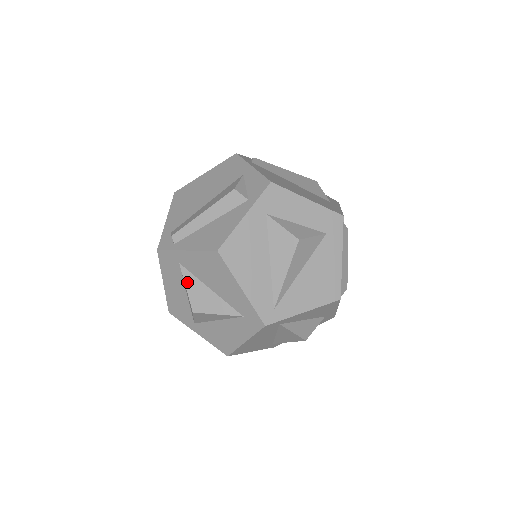
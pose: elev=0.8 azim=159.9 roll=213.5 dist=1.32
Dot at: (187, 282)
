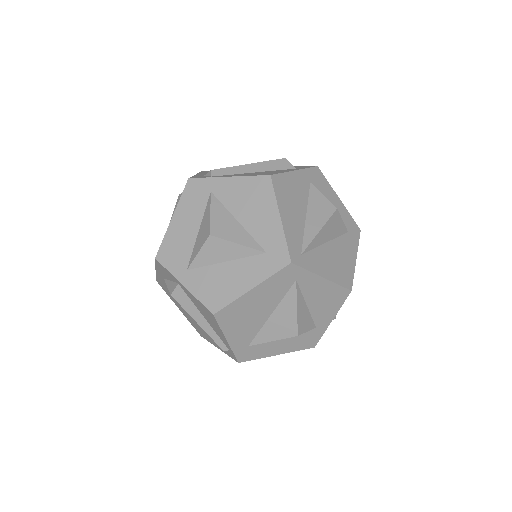
Dot at: (213, 208)
